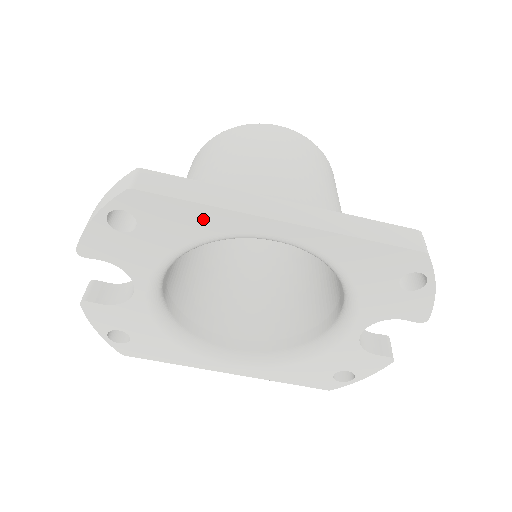
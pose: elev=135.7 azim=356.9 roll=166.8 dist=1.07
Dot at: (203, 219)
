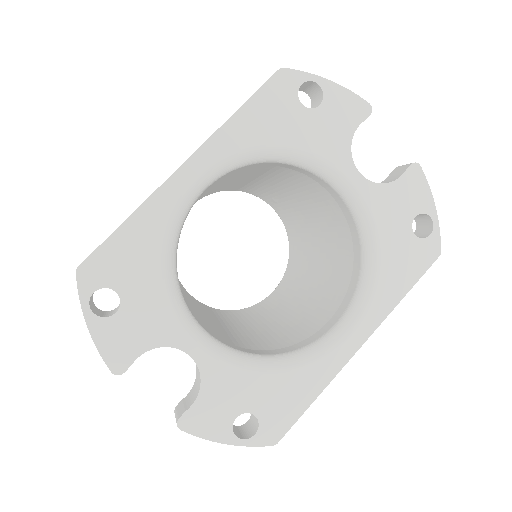
Dot at: (142, 230)
